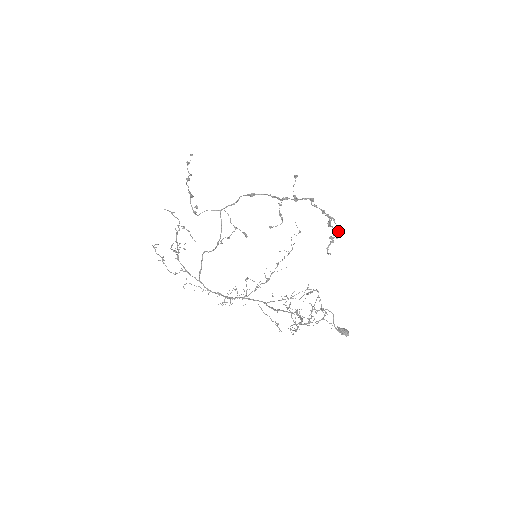
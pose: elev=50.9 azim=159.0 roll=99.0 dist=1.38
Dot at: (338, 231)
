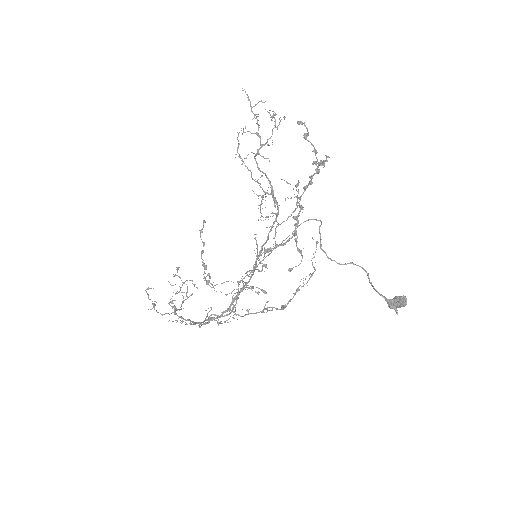
Dot at: (327, 156)
